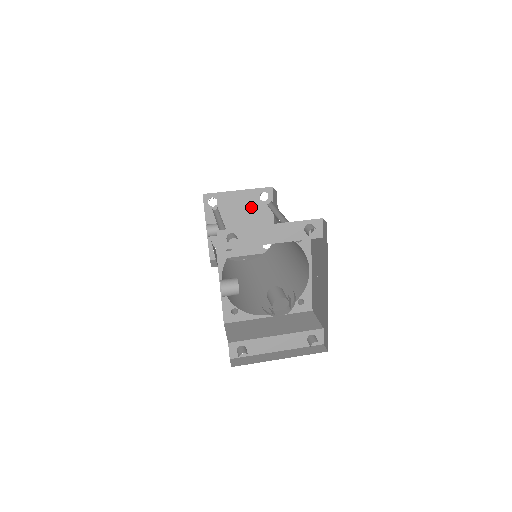
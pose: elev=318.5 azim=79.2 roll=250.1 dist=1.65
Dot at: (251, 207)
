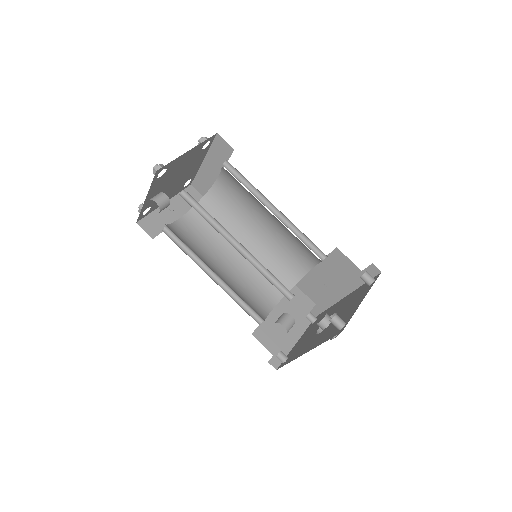
Dot at: (191, 159)
